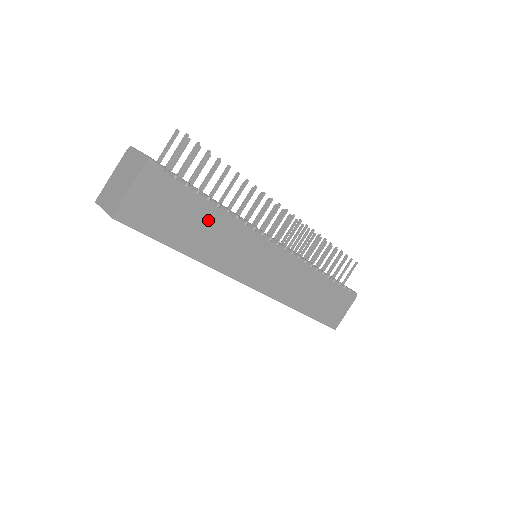
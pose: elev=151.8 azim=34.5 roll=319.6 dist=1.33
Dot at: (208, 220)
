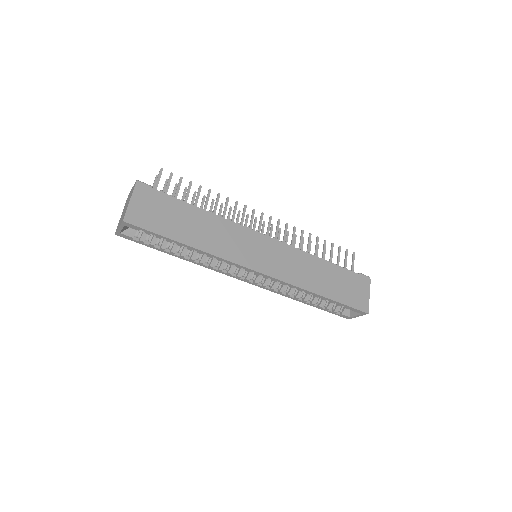
Dot at: (197, 219)
